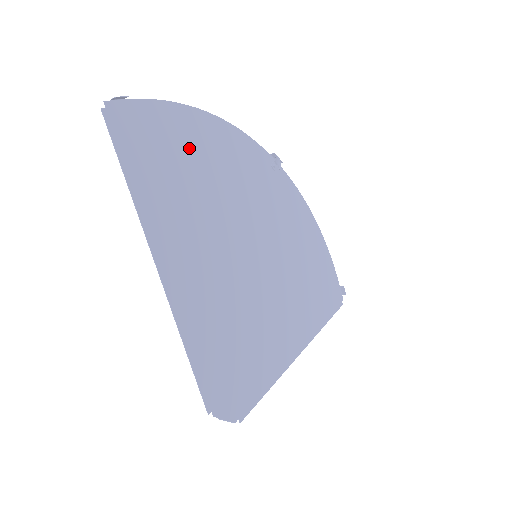
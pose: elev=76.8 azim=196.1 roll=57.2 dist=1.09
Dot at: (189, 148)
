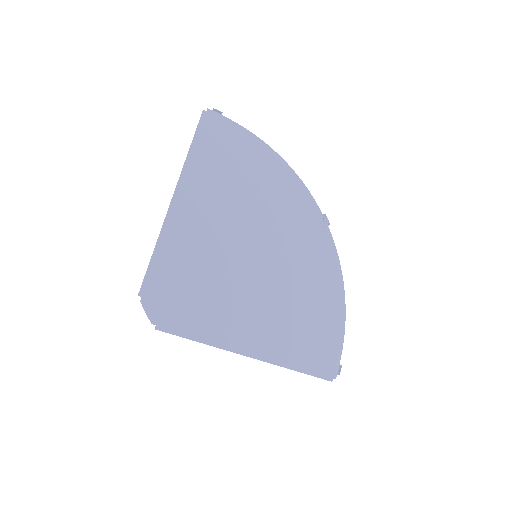
Dot at: (248, 162)
